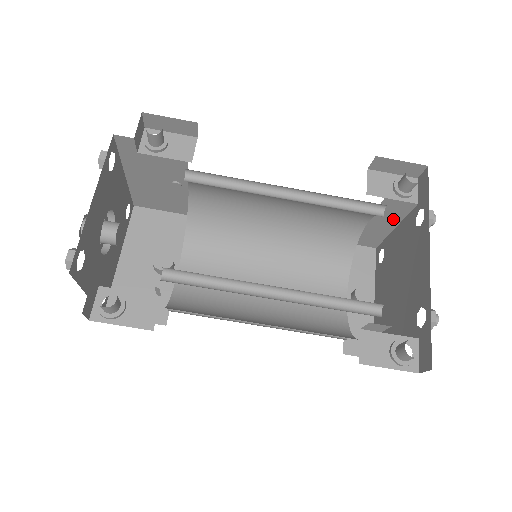
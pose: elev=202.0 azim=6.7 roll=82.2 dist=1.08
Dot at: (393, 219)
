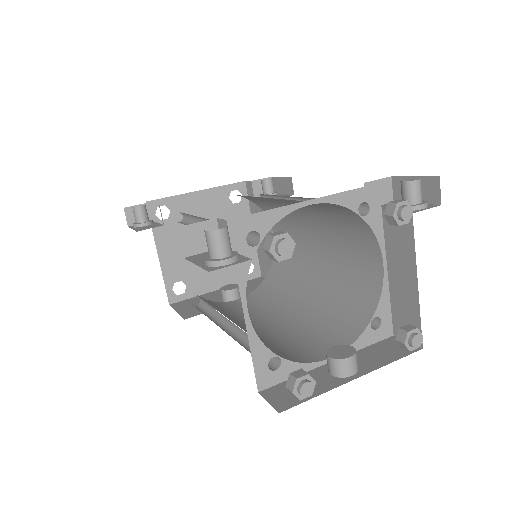
Dot at: (407, 259)
